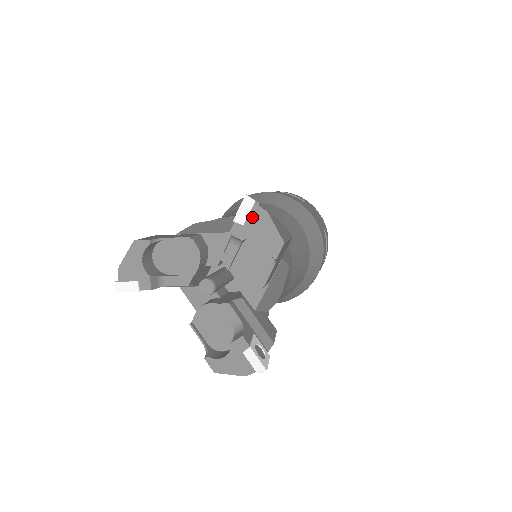
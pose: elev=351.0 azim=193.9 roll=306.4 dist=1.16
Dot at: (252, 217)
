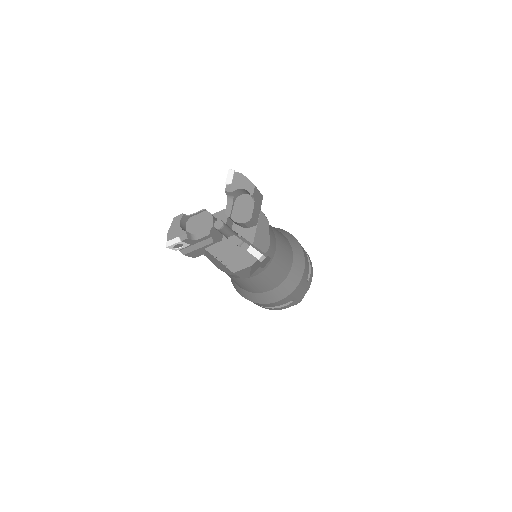
Dot at: (235, 179)
